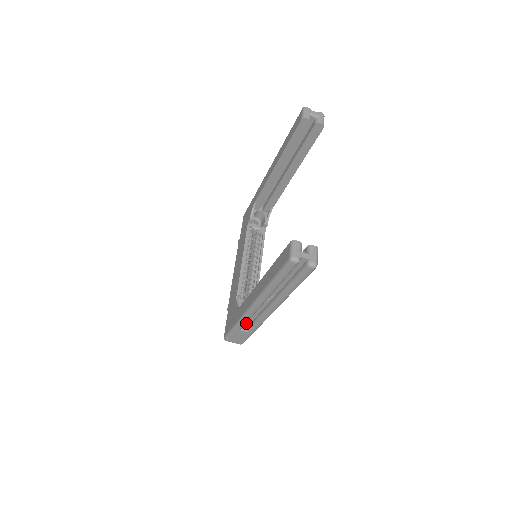
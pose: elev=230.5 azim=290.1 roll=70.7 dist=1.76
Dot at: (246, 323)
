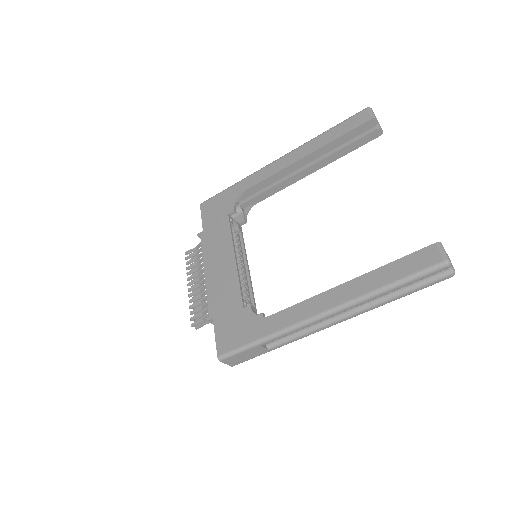
Dot at: occluded
